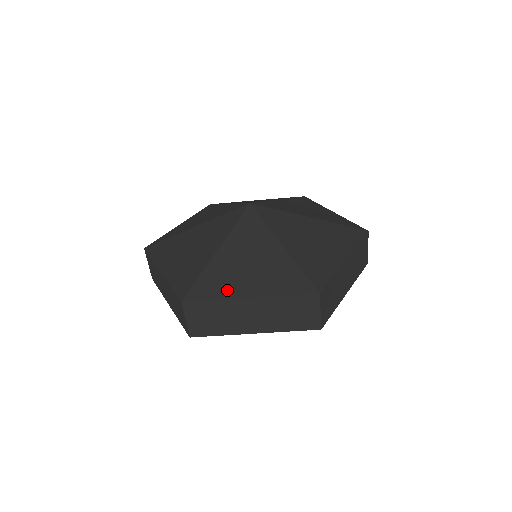
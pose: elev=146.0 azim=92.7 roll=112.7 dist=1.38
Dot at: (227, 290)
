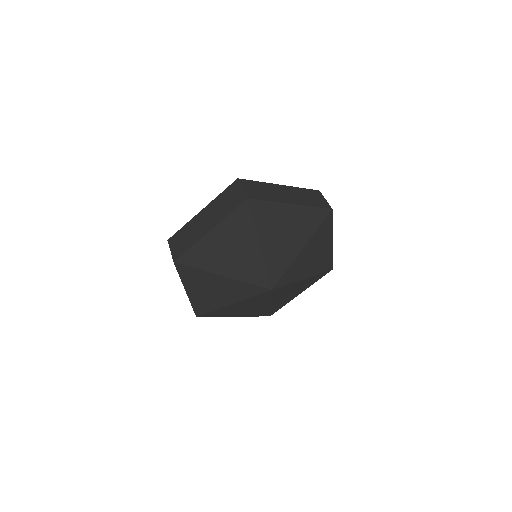
Dot at: occluded
